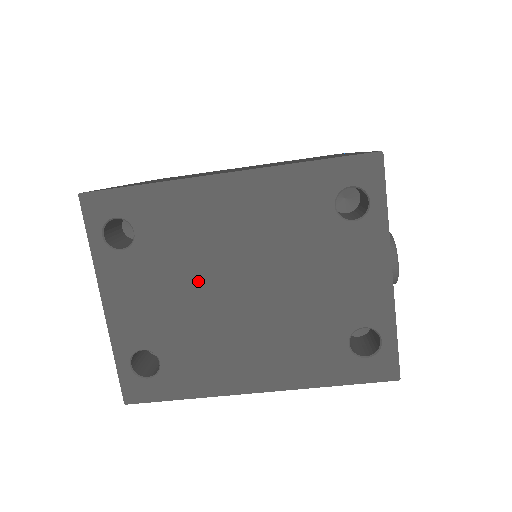
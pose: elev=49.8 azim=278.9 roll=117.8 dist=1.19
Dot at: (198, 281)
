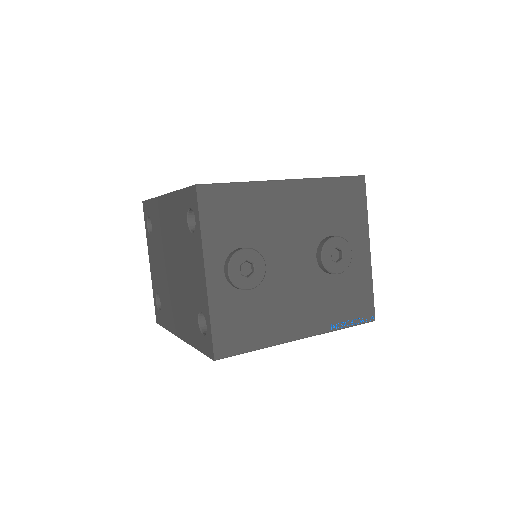
Dot at: (164, 258)
